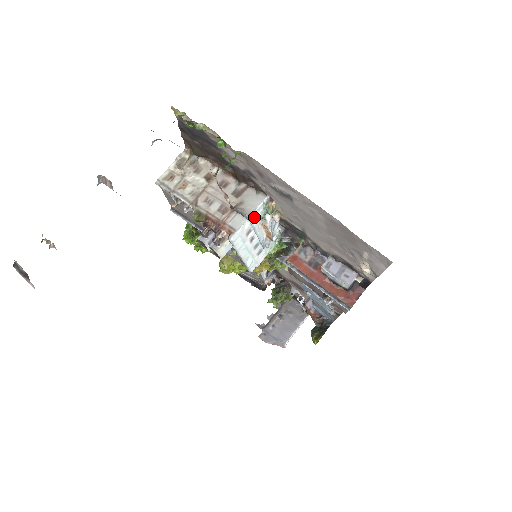
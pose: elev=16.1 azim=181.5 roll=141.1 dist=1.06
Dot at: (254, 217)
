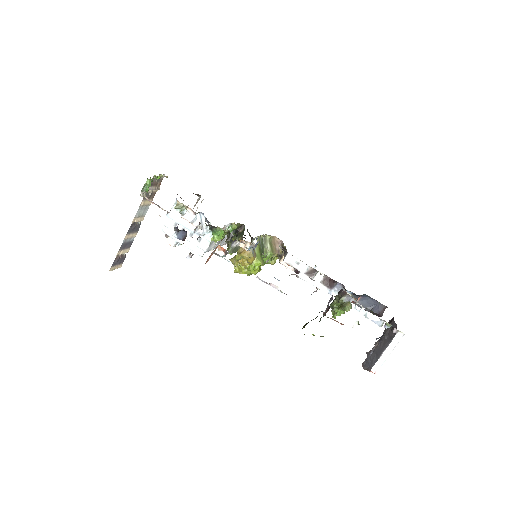
Dot at: (172, 214)
